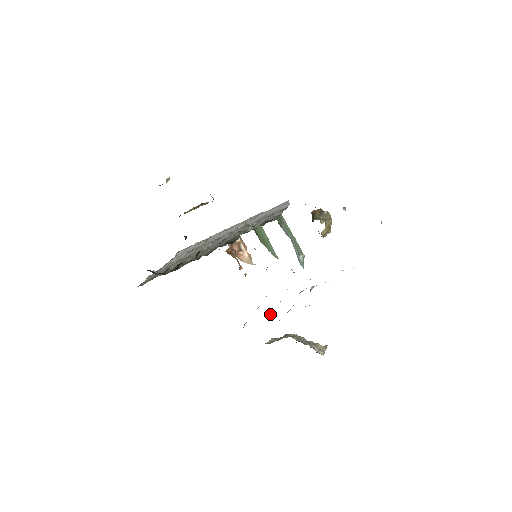
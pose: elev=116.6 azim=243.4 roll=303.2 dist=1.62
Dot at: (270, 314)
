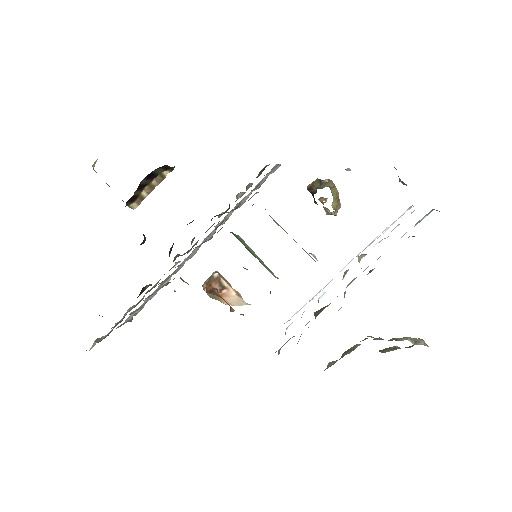
Dot at: (315, 316)
